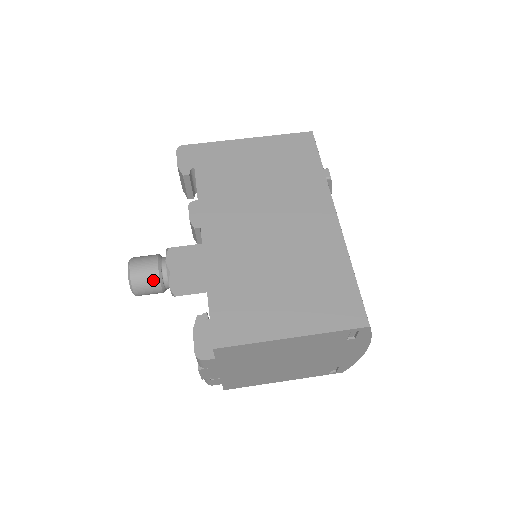
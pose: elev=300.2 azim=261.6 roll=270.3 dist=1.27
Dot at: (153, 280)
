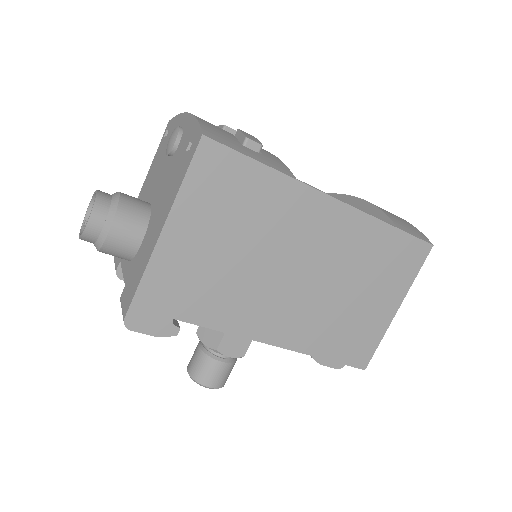
Dot at: (232, 368)
